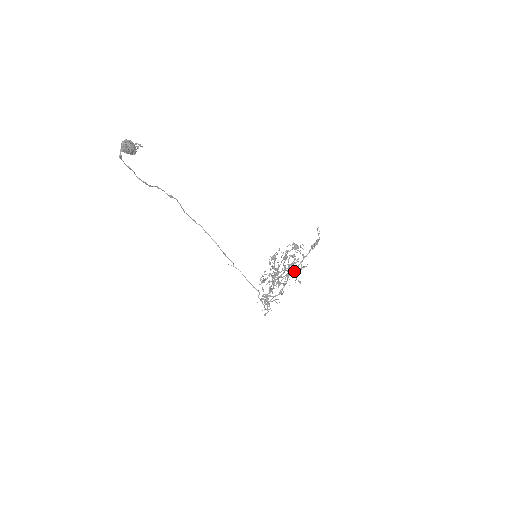
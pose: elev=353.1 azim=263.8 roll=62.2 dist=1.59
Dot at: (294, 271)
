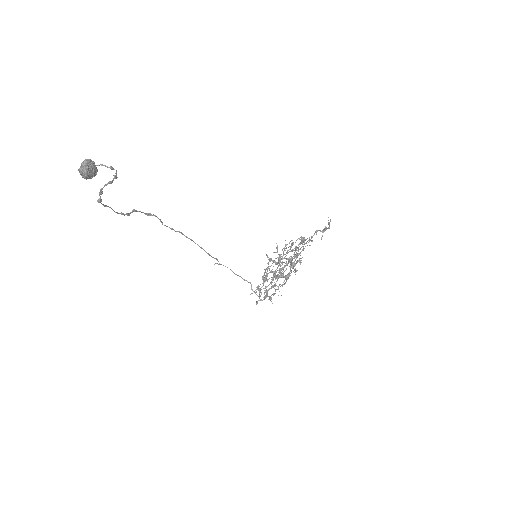
Dot at: occluded
